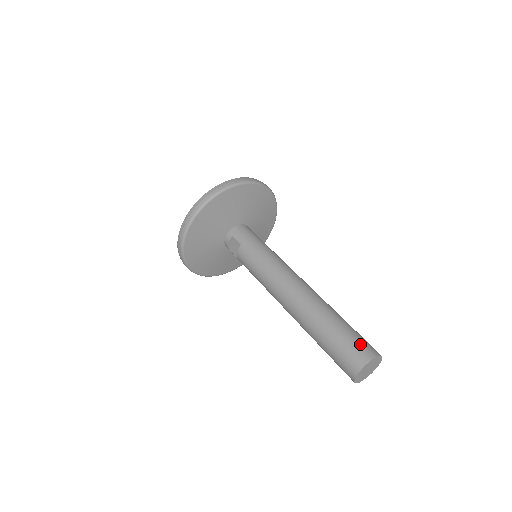
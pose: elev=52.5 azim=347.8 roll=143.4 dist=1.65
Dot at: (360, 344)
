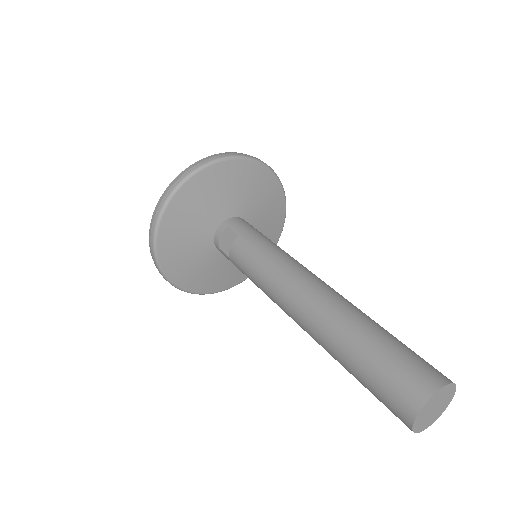
Dot at: (422, 362)
